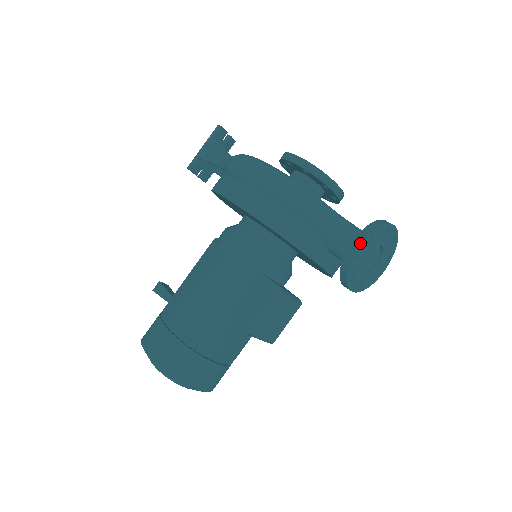
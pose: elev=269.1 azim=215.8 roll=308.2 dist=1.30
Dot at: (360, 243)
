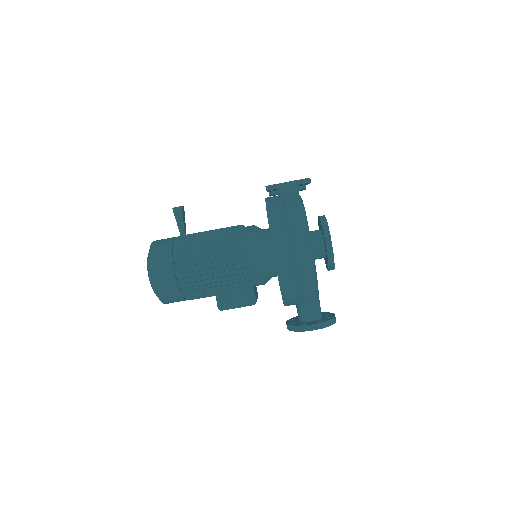
Dot at: (313, 329)
